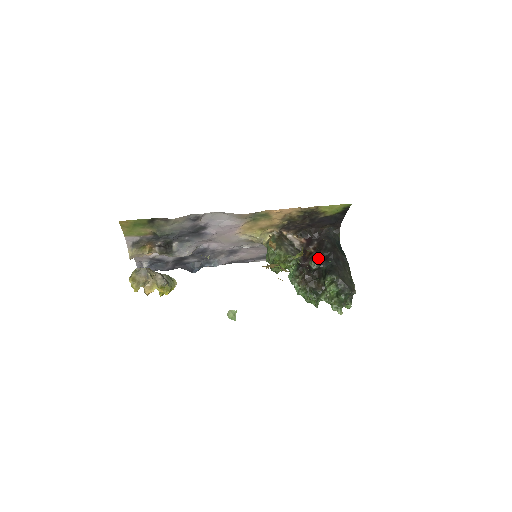
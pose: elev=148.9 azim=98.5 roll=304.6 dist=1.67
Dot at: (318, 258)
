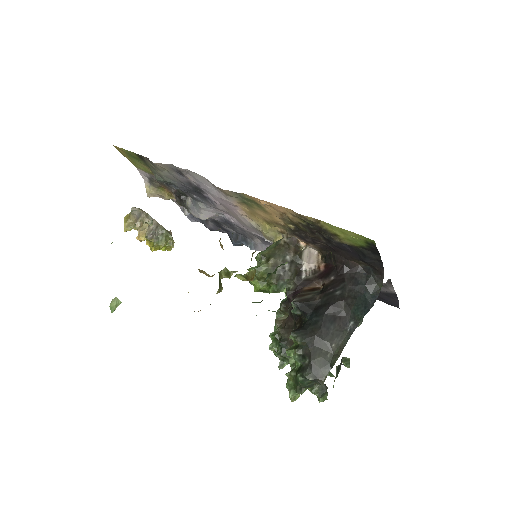
Dot at: (306, 301)
